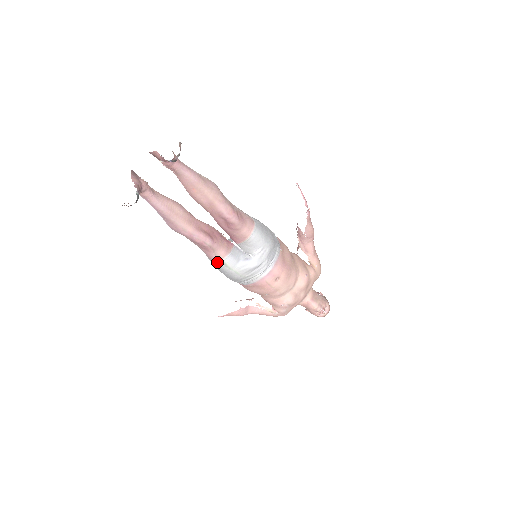
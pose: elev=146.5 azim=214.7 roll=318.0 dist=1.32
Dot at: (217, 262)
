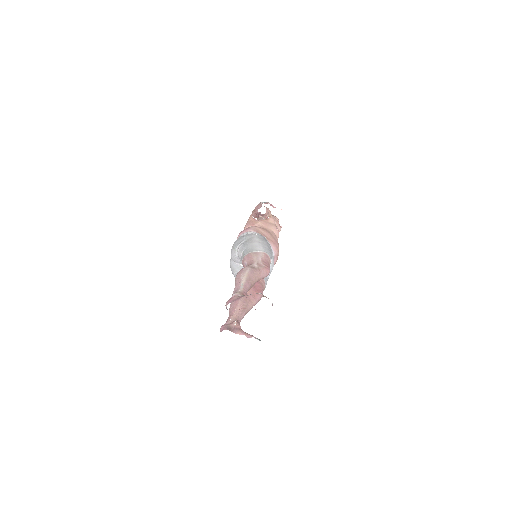
Dot at: occluded
